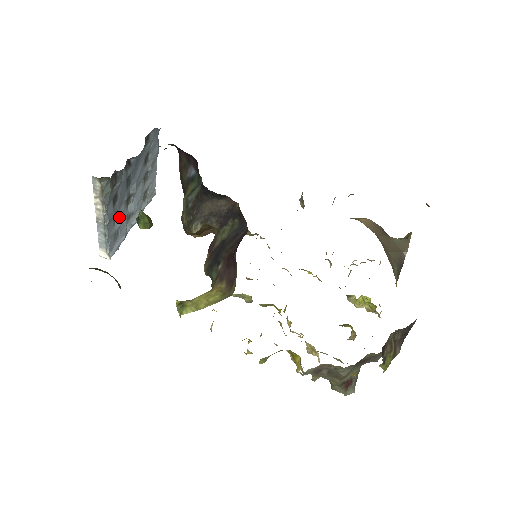
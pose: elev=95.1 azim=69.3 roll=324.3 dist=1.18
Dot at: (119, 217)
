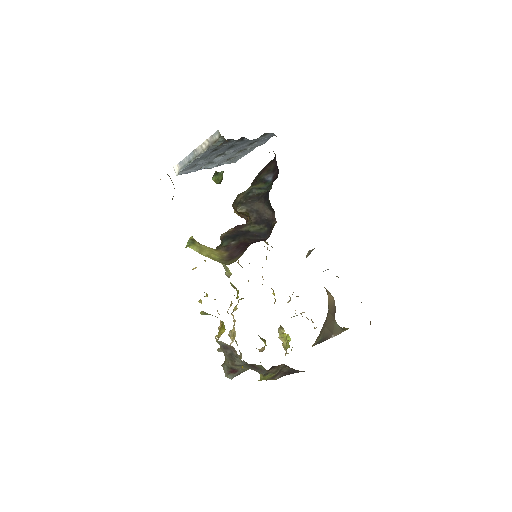
Dot at: (206, 159)
